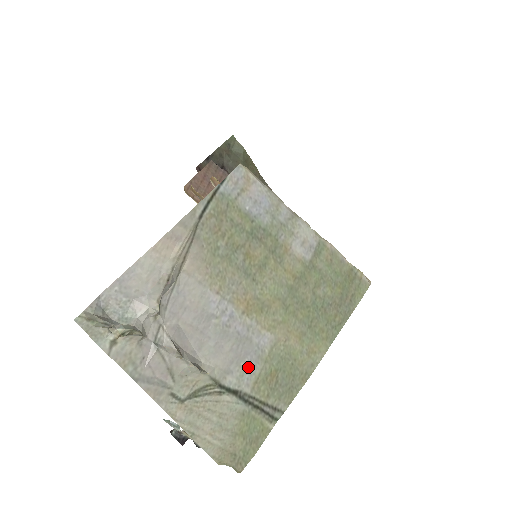
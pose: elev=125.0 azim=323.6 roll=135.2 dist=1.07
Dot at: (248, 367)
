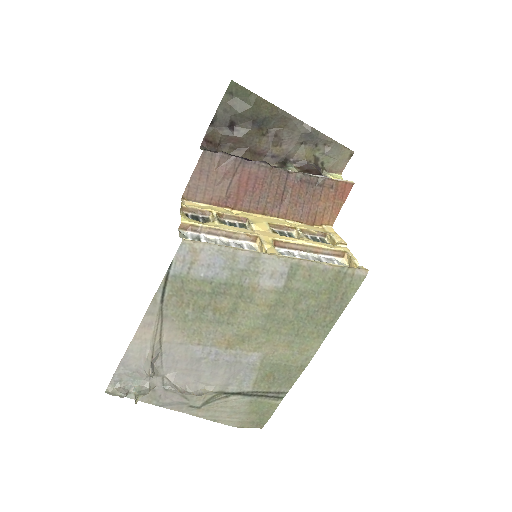
Dot at: (244, 378)
